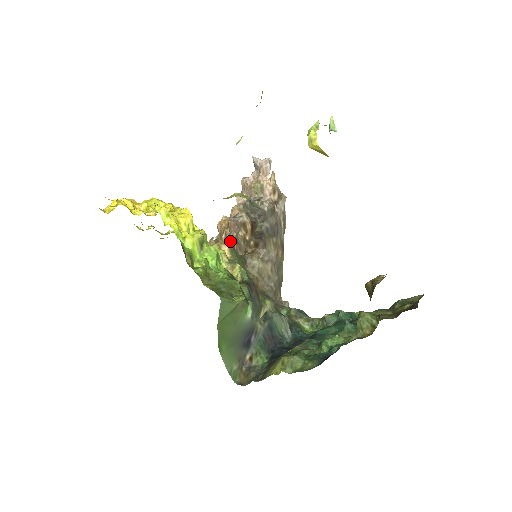
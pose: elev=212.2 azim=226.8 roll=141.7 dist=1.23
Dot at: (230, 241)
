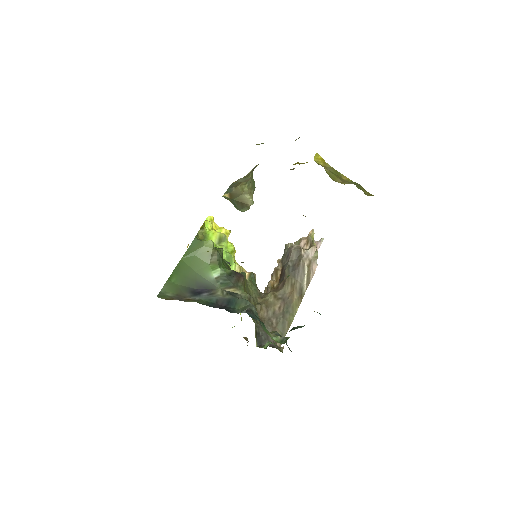
Dot at: occluded
